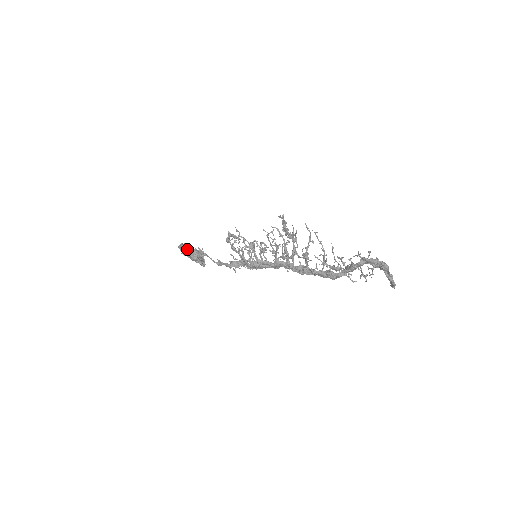
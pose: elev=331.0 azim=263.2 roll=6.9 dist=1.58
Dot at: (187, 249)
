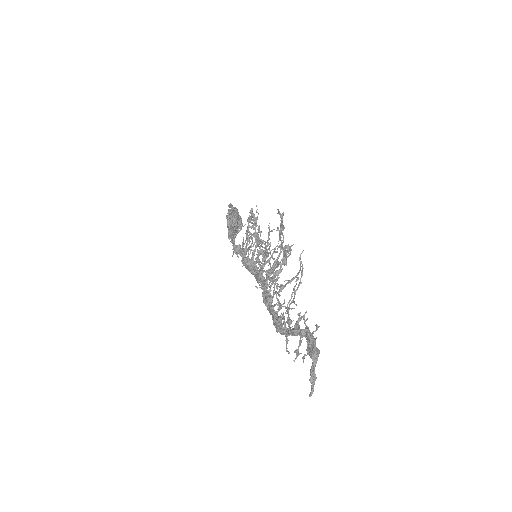
Dot at: (233, 214)
